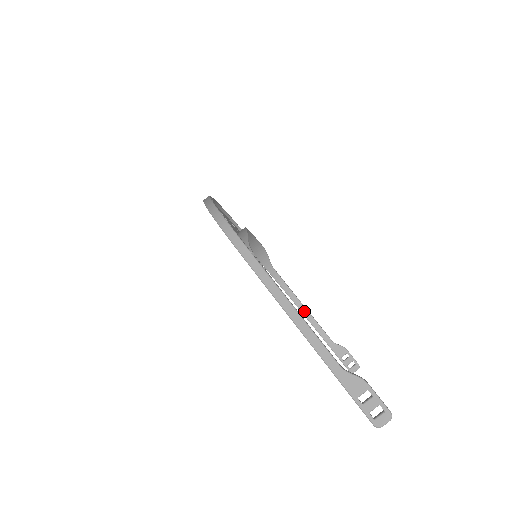
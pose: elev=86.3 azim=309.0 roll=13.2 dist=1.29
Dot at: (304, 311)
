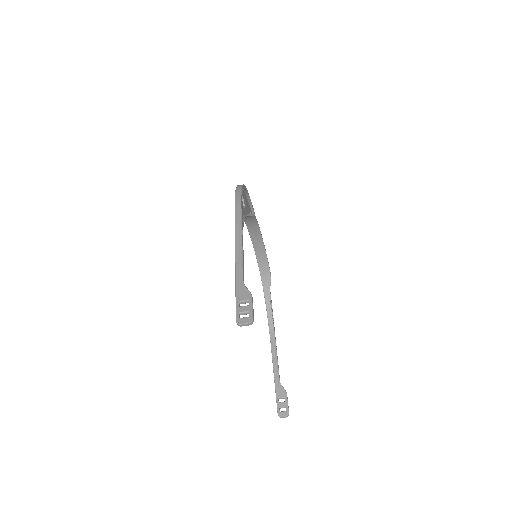
Dot at: (273, 345)
